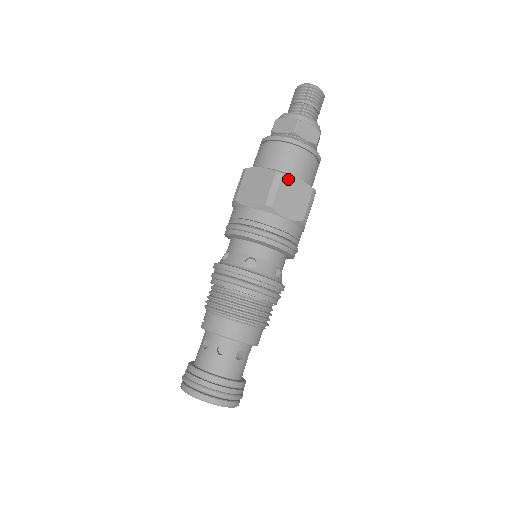
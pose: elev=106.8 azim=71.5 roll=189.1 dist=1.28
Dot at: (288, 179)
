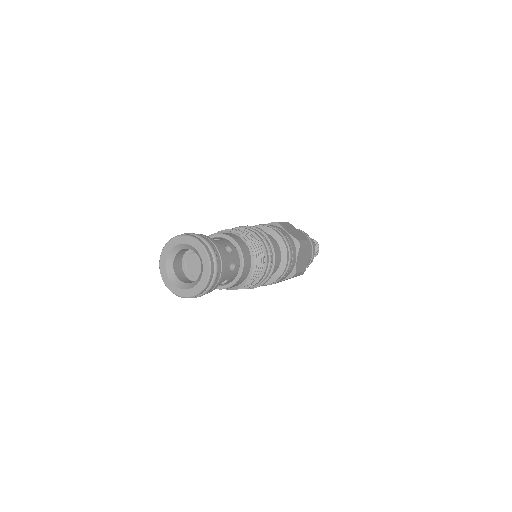
Dot at: (292, 226)
